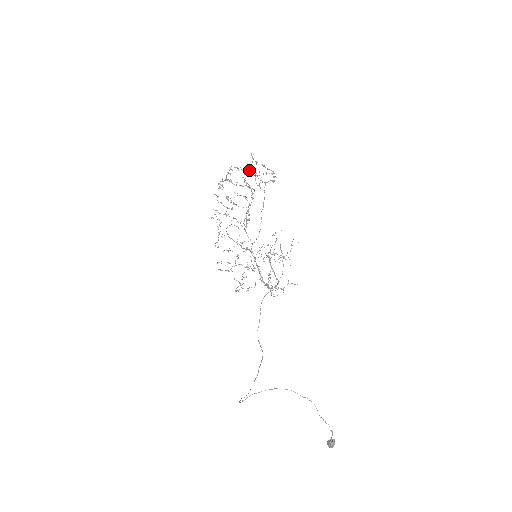
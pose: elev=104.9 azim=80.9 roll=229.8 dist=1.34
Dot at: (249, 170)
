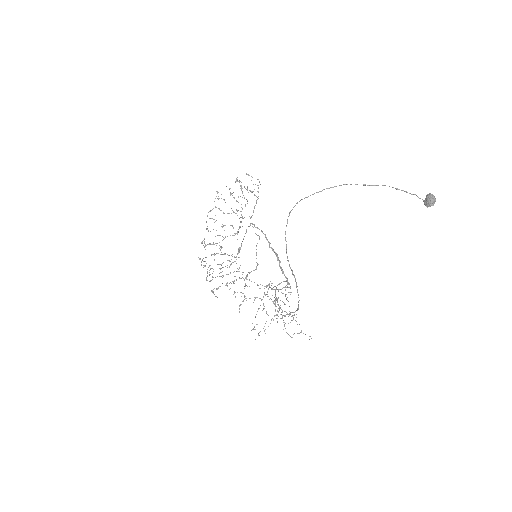
Dot at: occluded
